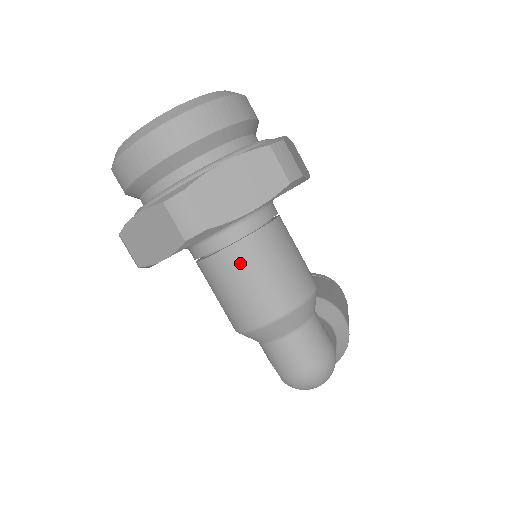
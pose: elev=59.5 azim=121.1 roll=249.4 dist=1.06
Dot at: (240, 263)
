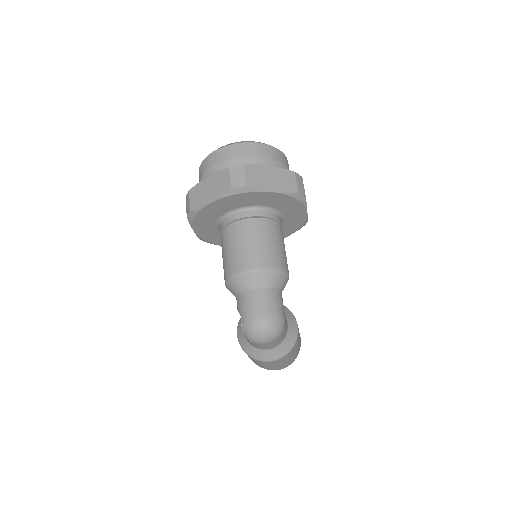
Dot at: (251, 229)
